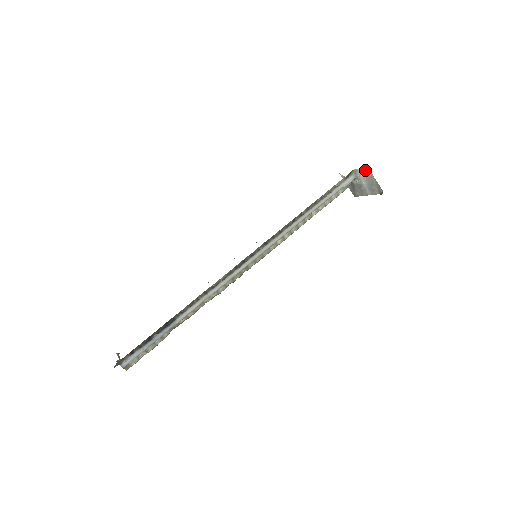
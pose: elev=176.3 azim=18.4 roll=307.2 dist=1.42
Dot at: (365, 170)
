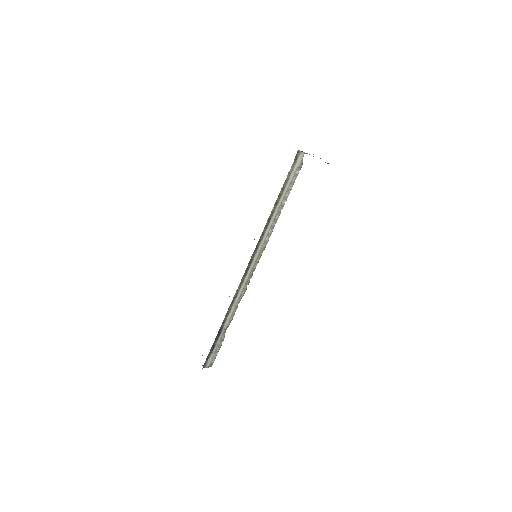
Dot at: occluded
